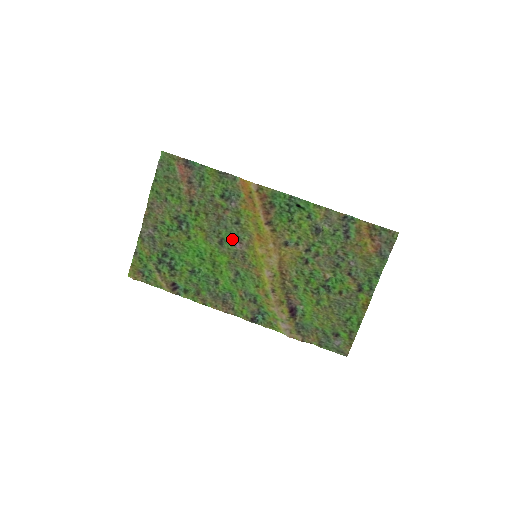
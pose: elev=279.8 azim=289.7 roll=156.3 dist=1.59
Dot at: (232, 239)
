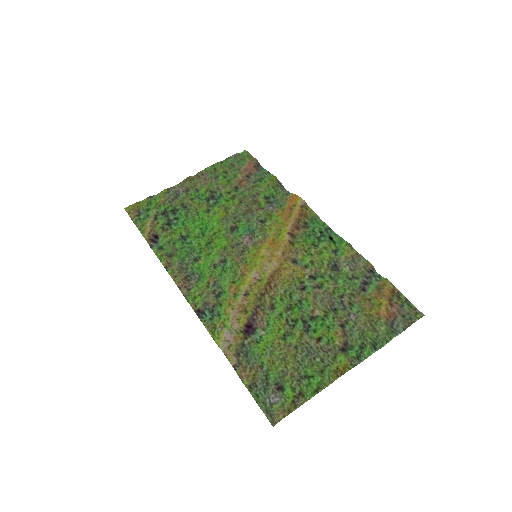
Dot at: (246, 232)
